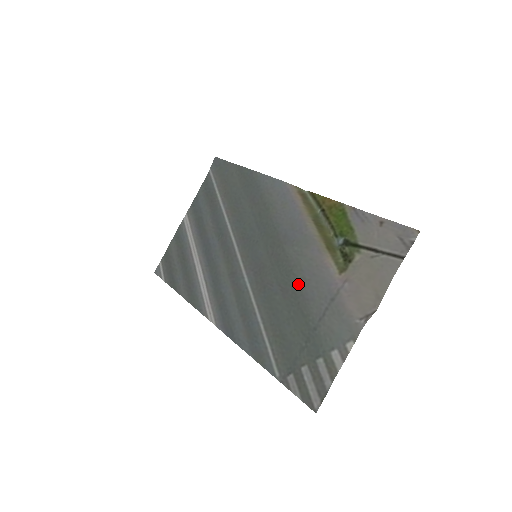
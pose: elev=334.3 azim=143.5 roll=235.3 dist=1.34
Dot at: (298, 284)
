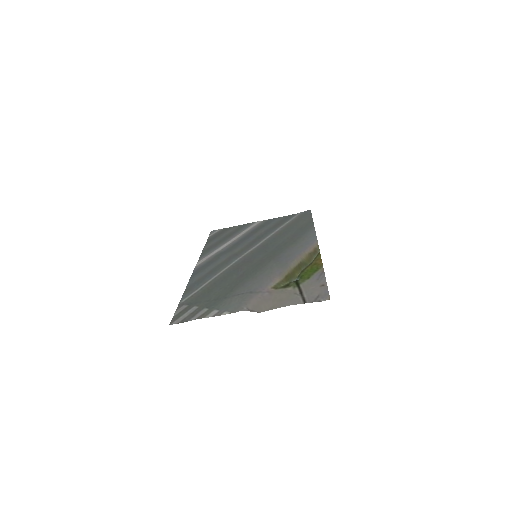
Dot at: (250, 277)
